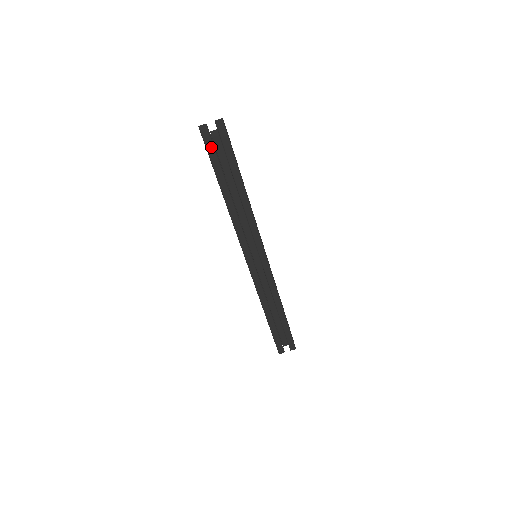
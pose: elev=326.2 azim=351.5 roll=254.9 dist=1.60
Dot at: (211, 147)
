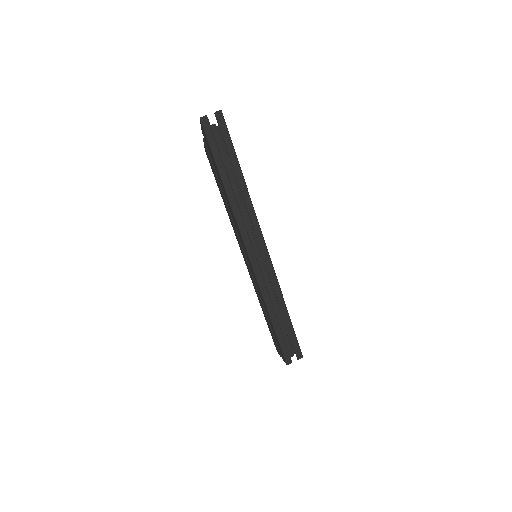
Dot at: (212, 138)
